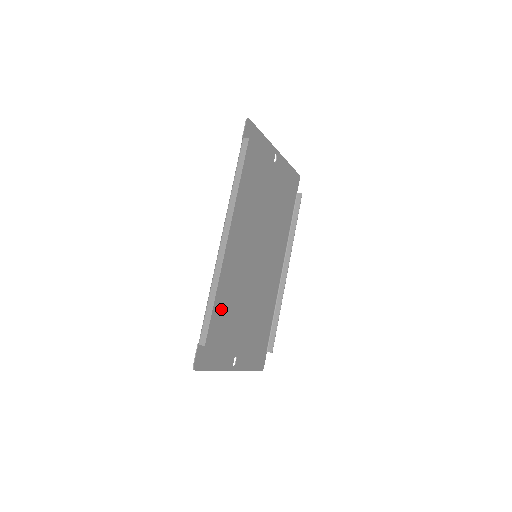
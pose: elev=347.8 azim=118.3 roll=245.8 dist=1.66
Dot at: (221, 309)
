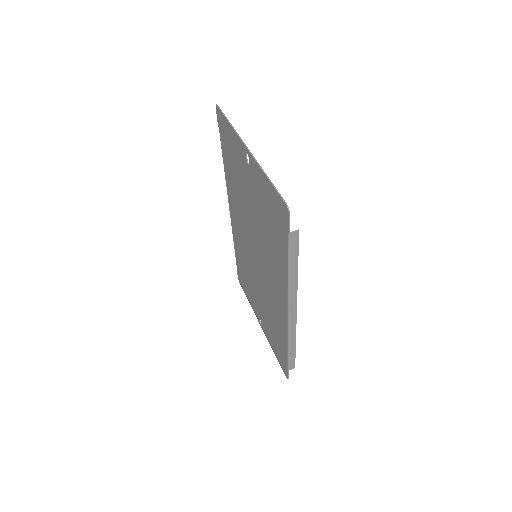
Dot at: (277, 331)
